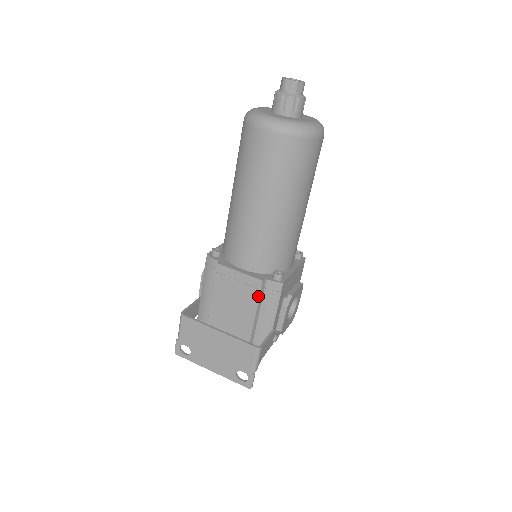
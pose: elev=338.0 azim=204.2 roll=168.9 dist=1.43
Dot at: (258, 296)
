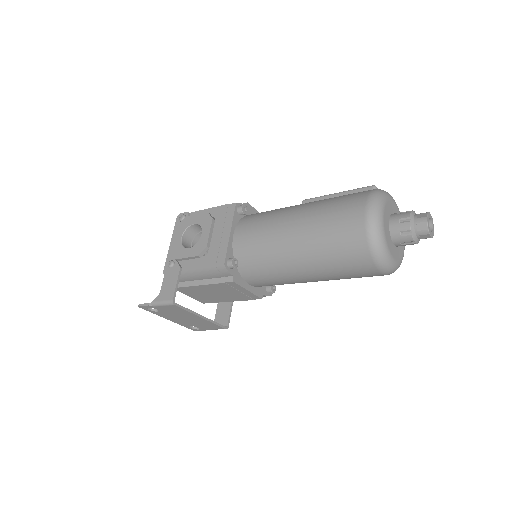
Dot at: occluded
